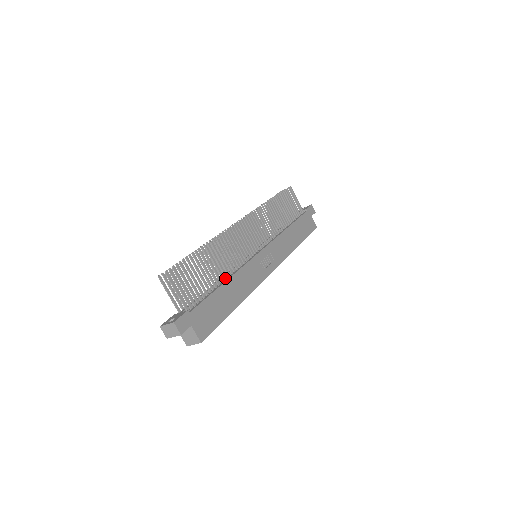
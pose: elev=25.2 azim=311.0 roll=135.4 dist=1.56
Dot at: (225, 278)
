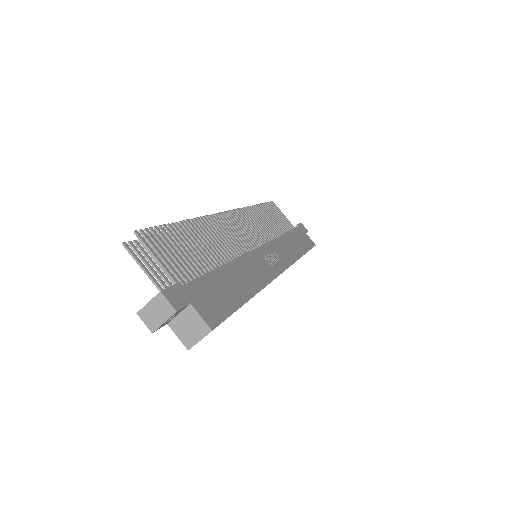
Dot at: occluded
